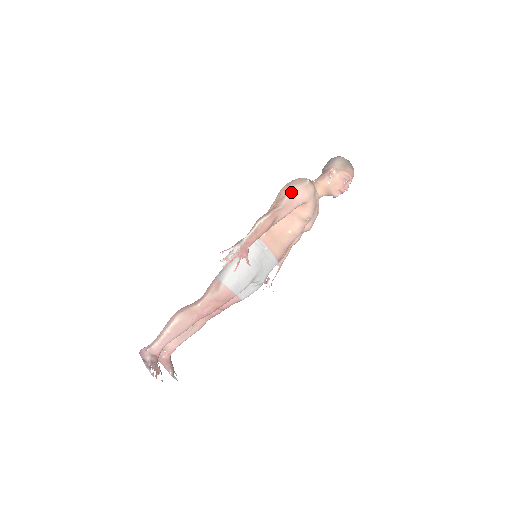
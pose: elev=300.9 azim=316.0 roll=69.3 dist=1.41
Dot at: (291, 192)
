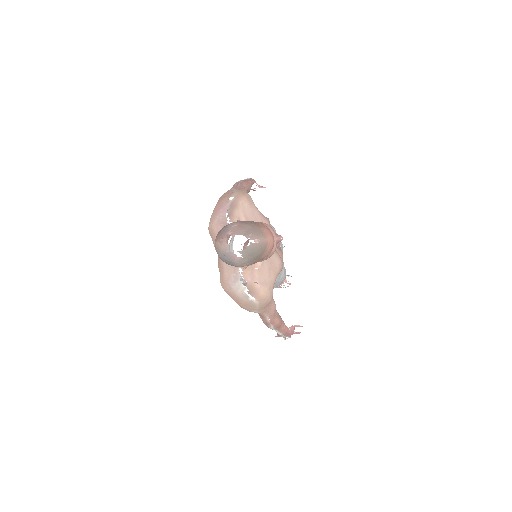
Dot at: (257, 312)
